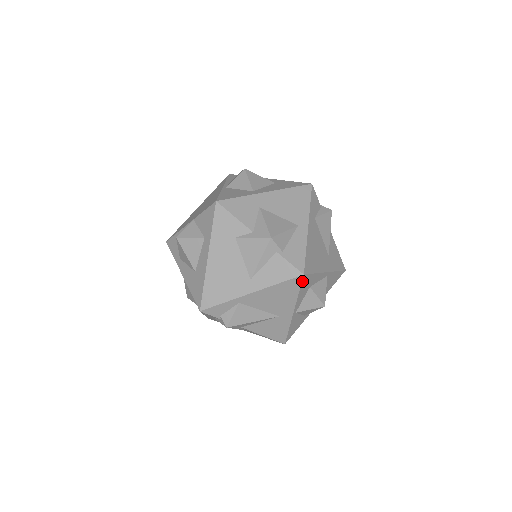
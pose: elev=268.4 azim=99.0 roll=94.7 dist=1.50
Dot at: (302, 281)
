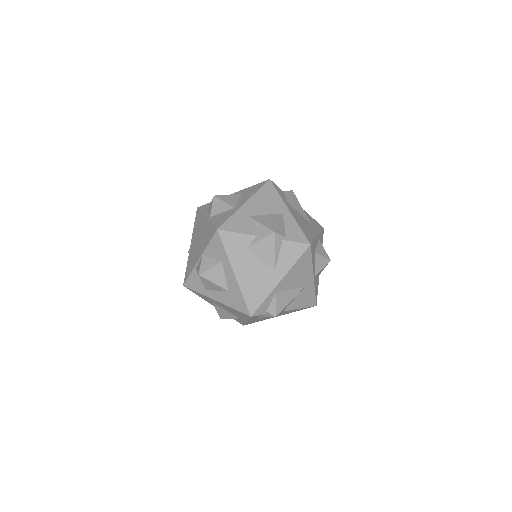
Dot at: (311, 250)
